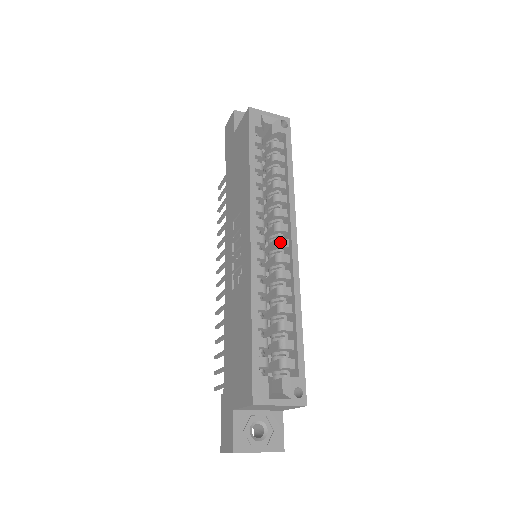
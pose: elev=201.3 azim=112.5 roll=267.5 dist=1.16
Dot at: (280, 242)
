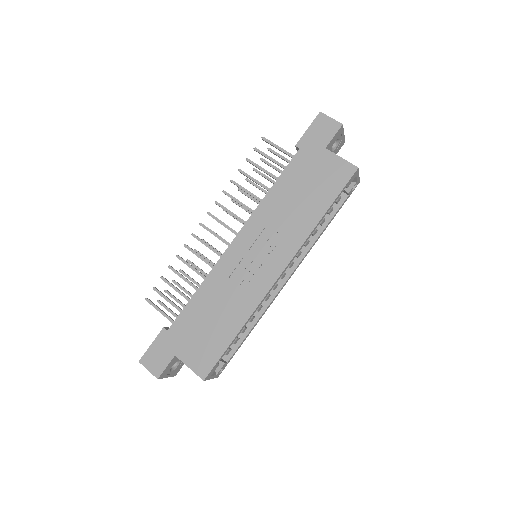
Dot at: (283, 276)
